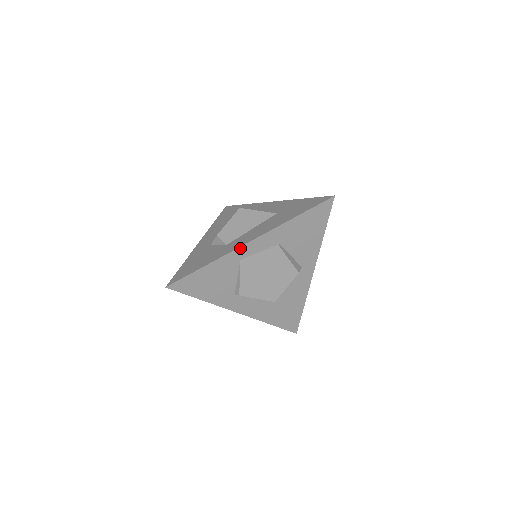
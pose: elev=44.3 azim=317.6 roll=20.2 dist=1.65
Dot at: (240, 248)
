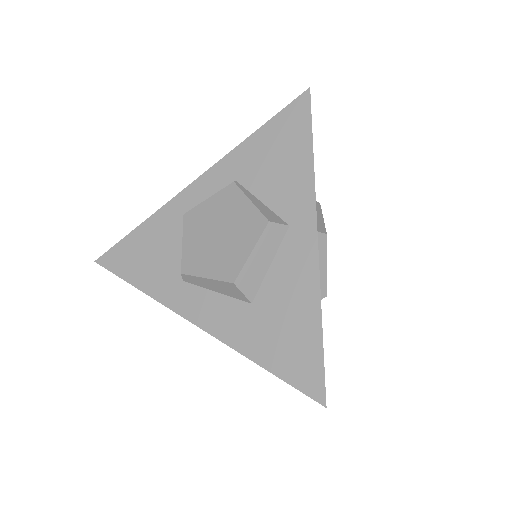
Dot at: (181, 194)
